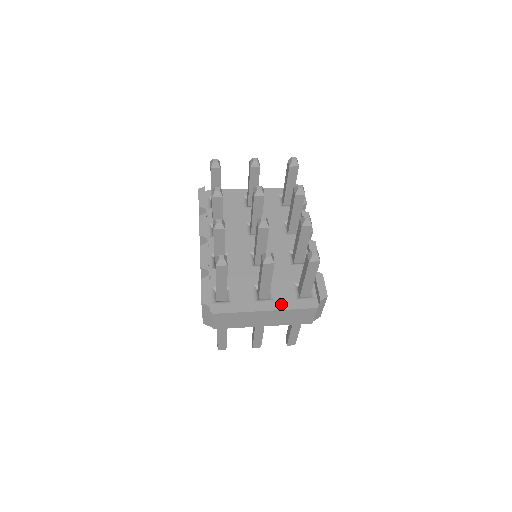
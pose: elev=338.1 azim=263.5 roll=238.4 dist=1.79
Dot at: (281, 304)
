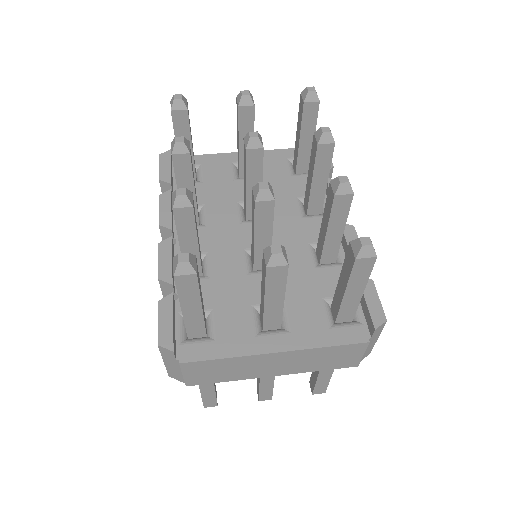
Dot at: (303, 338)
